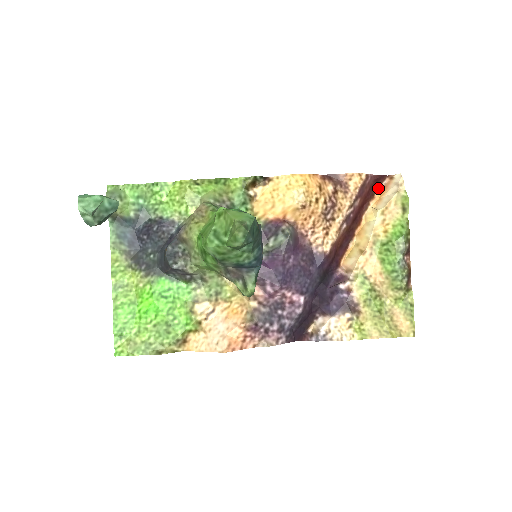
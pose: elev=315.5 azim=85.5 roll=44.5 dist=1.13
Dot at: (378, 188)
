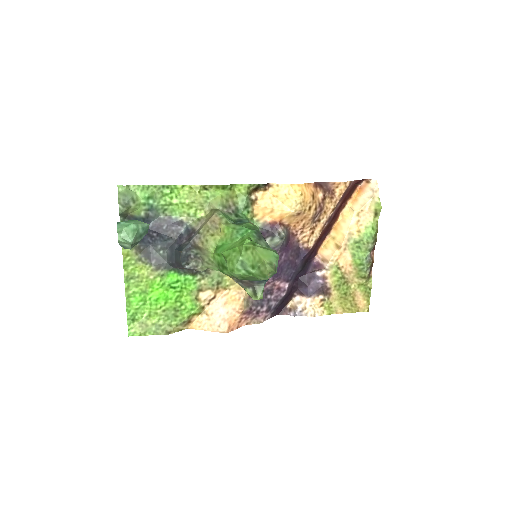
Dot at: (355, 189)
